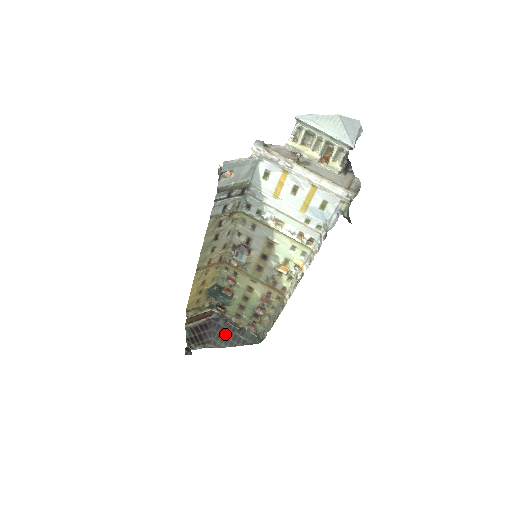
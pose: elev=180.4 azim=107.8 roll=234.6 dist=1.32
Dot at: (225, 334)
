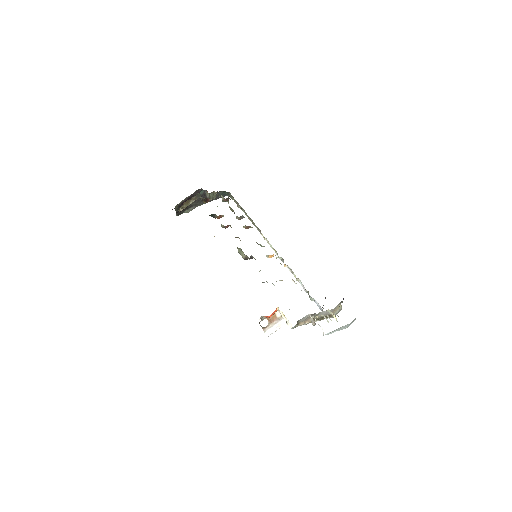
Dot at: occluded
